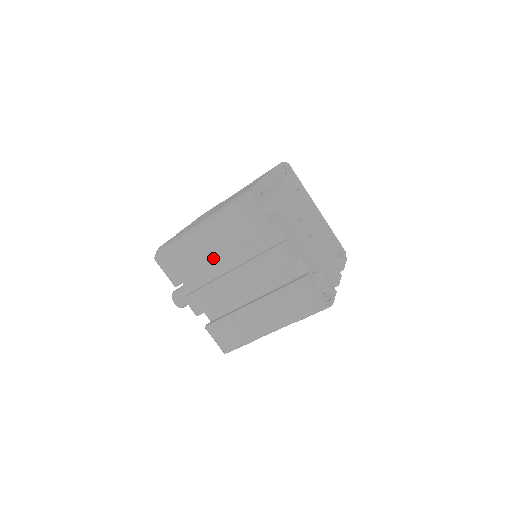
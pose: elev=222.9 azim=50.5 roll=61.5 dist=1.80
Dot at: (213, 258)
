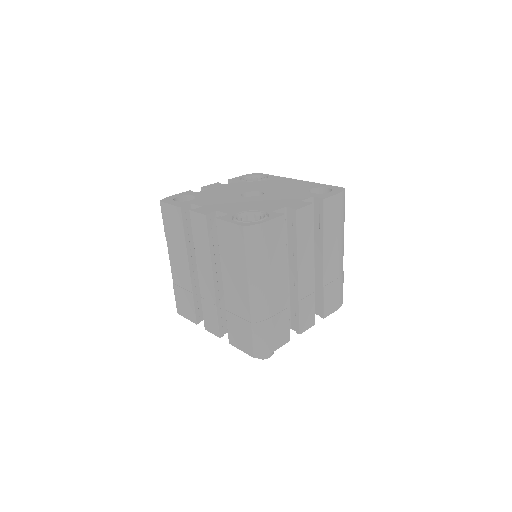
Dot at: (187, 273)
